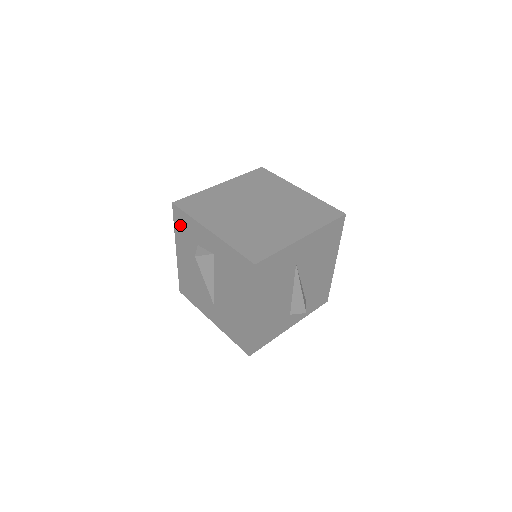
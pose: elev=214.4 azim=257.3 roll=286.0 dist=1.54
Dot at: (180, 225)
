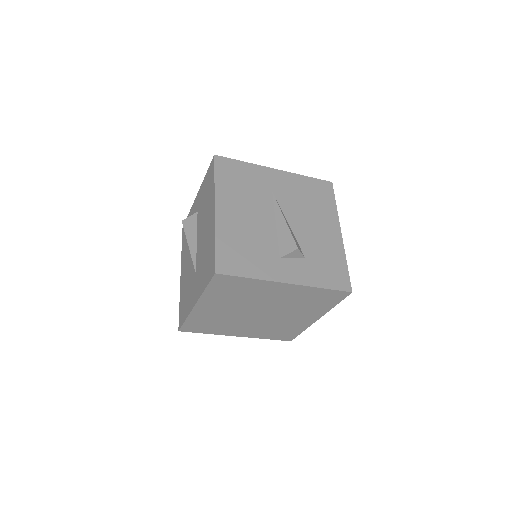
Dot at: (184, 238)
